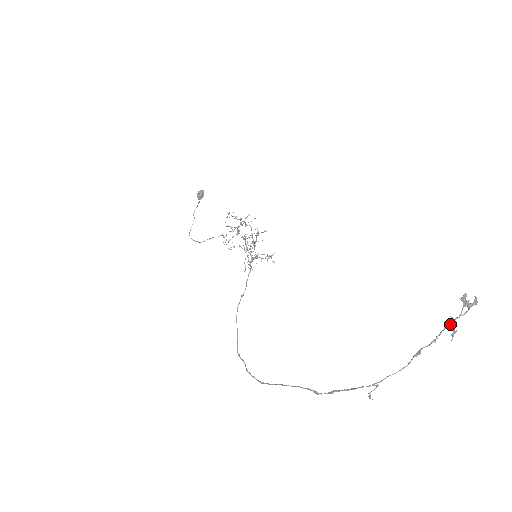
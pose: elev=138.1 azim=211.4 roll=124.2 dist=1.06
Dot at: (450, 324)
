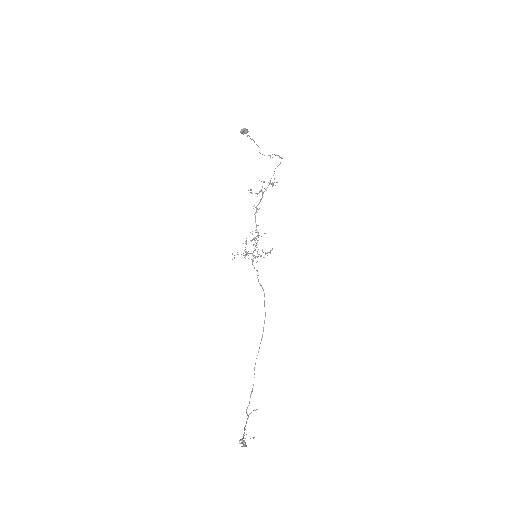
Dot at: (239, 441)
